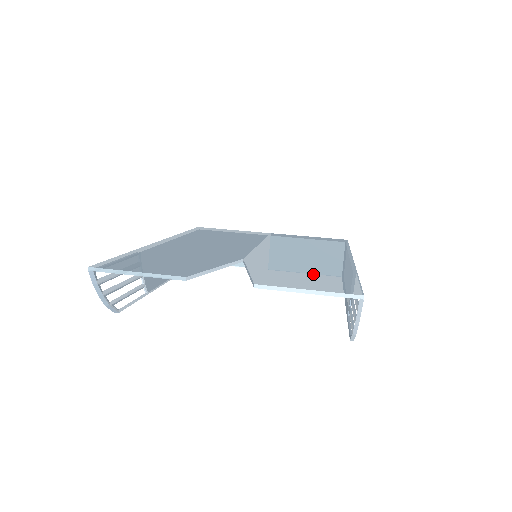
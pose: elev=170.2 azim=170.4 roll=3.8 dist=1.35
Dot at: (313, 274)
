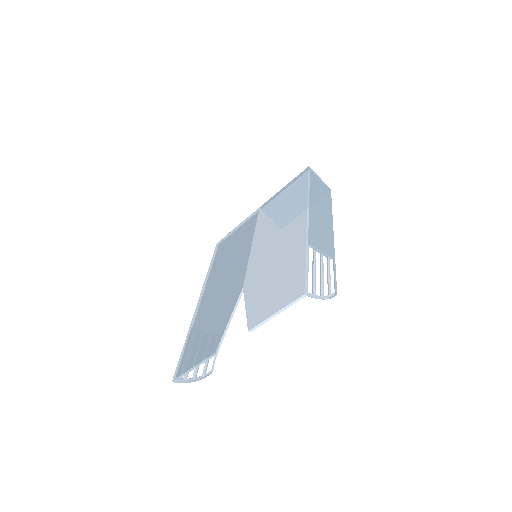
Dot at: (279, 279)
